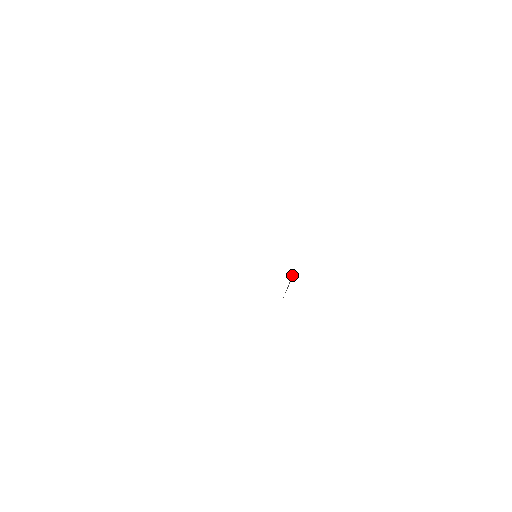
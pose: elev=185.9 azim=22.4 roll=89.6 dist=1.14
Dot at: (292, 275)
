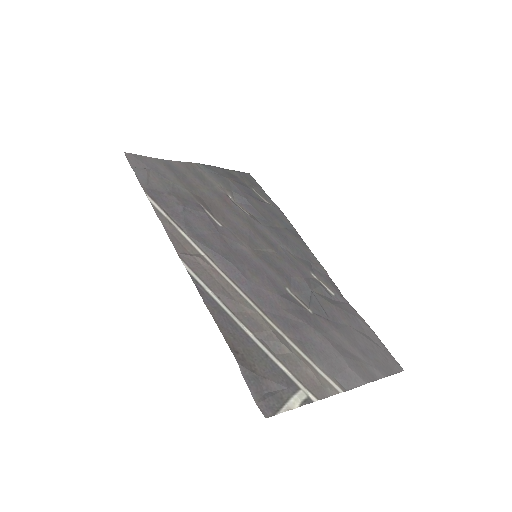
Dot at: (308, 310)
